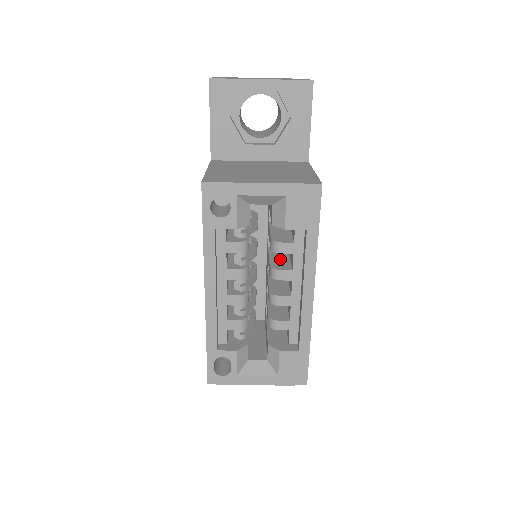
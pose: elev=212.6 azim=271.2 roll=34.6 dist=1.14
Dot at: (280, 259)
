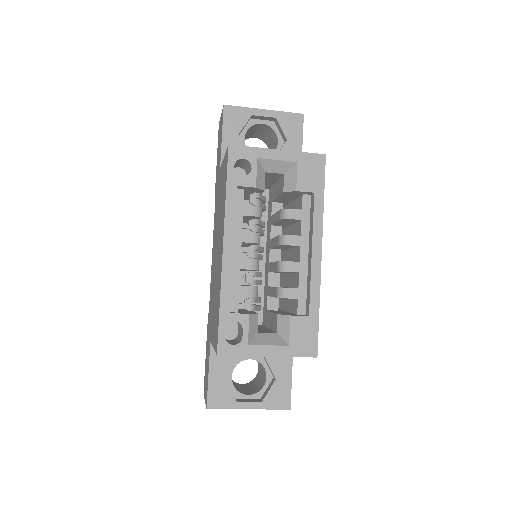
Dot at: occluded
